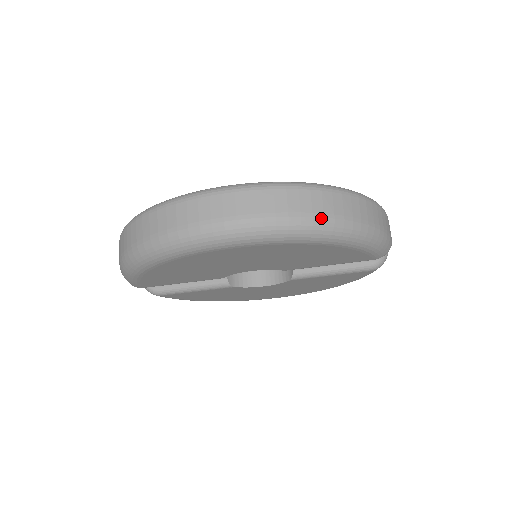
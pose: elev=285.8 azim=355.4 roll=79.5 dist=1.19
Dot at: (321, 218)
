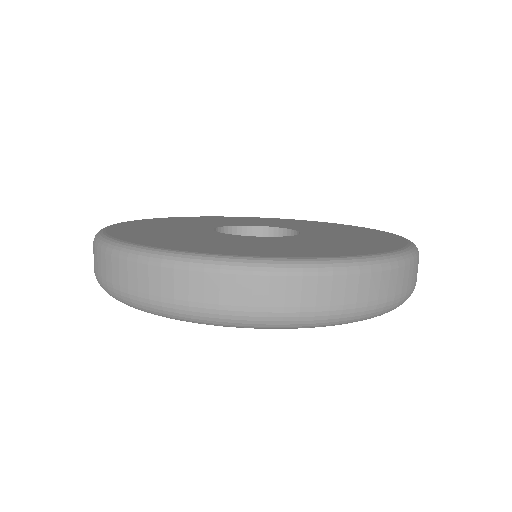
Dot at: (339, 311)
